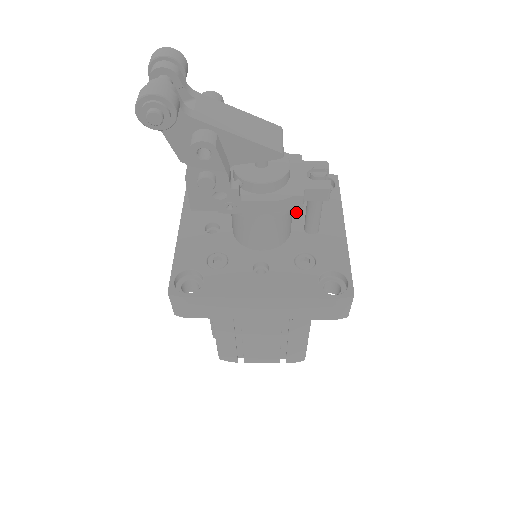
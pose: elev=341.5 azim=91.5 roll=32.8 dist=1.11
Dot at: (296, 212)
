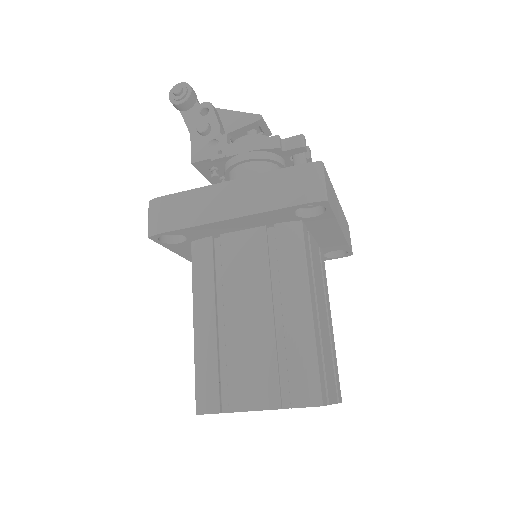
Dot at: occluded
